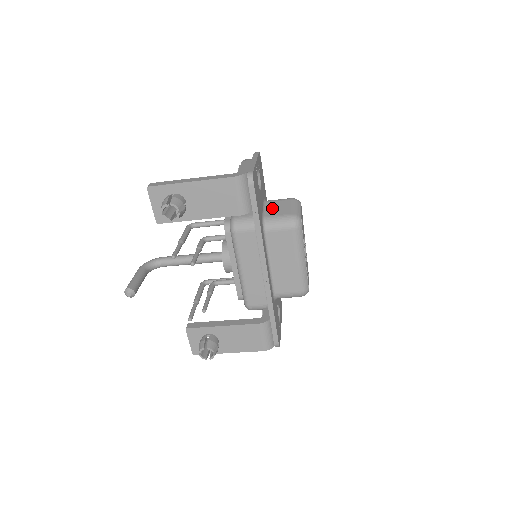
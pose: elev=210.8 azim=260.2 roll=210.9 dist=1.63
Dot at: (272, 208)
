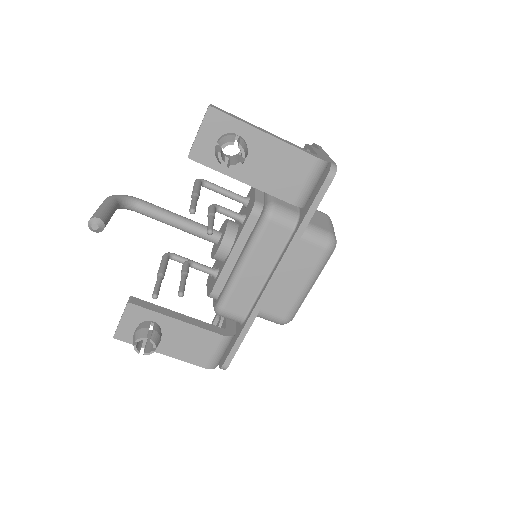
Dot at: occluded
